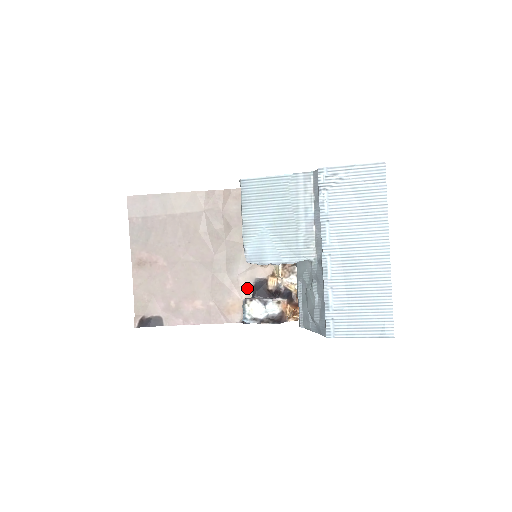
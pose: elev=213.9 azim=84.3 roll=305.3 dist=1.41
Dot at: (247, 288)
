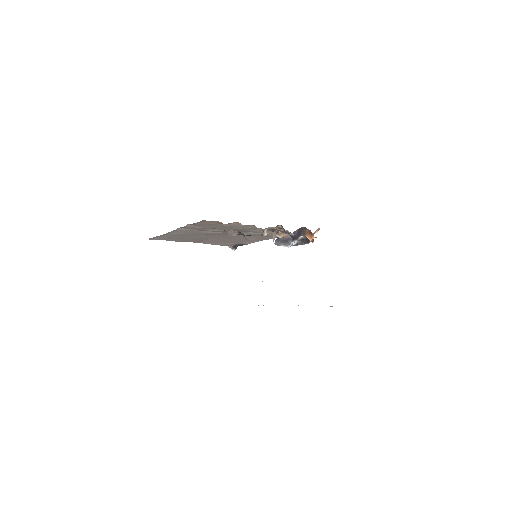
Dot at: (269, 232)
